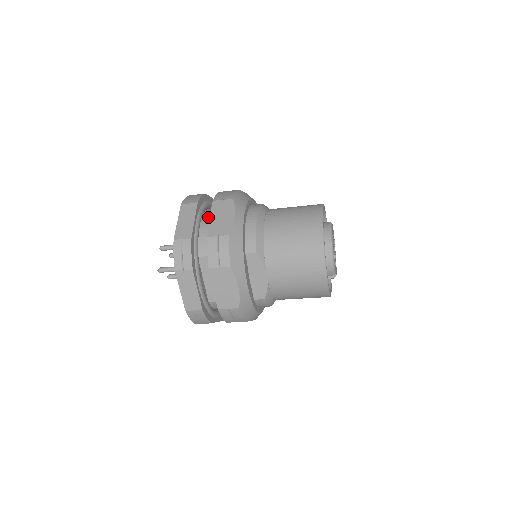
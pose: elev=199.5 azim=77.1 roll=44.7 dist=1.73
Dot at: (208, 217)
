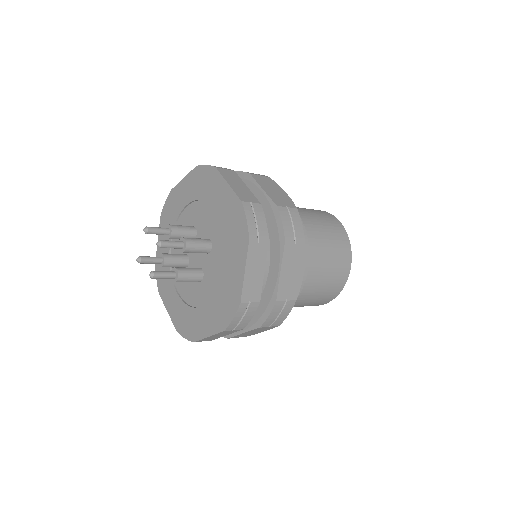
Dot at: occluded
